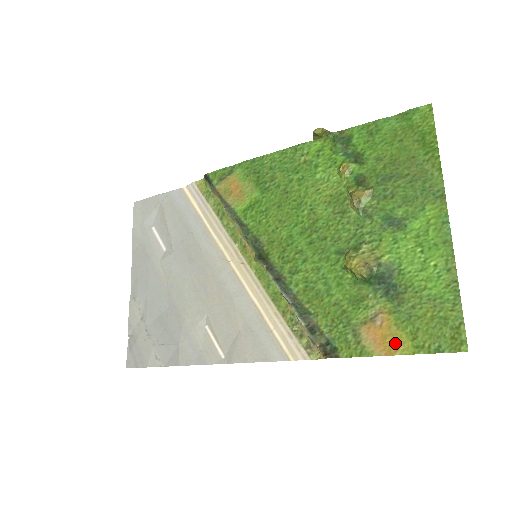
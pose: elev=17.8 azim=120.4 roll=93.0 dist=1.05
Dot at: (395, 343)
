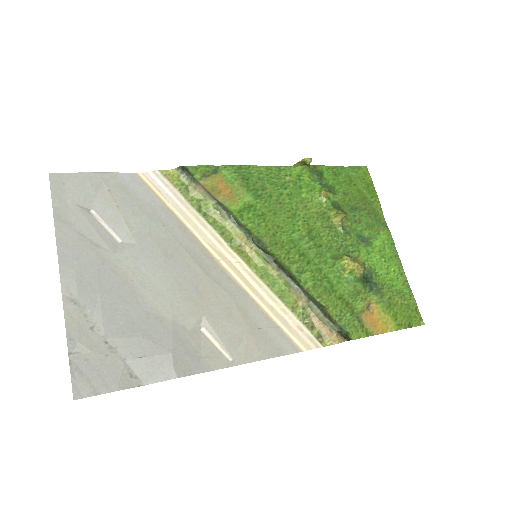
Dot at: (385, 324)
